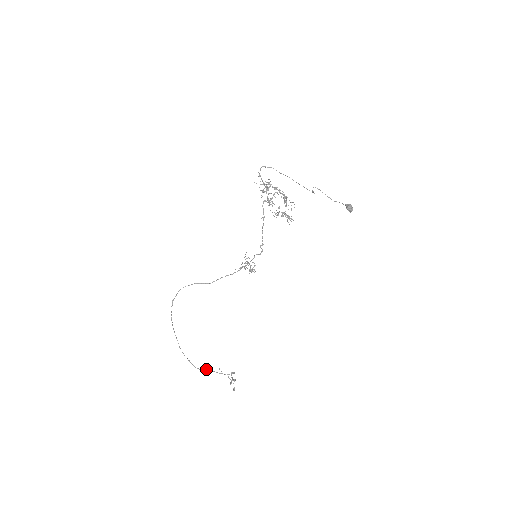
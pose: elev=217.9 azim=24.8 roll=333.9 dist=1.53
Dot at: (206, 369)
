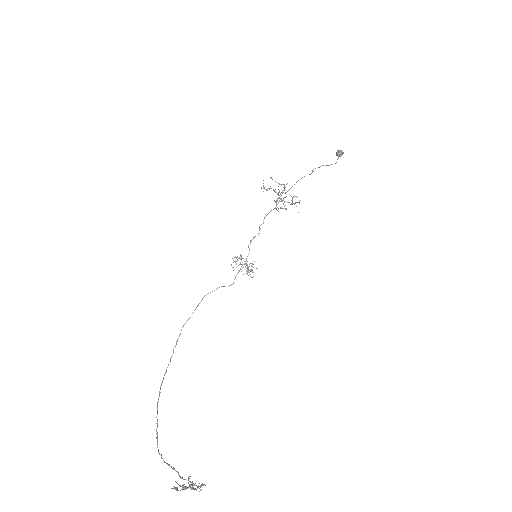
Dot at: (173, 468)
